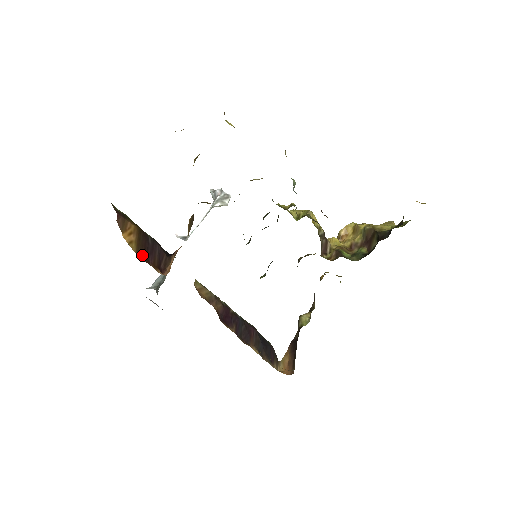
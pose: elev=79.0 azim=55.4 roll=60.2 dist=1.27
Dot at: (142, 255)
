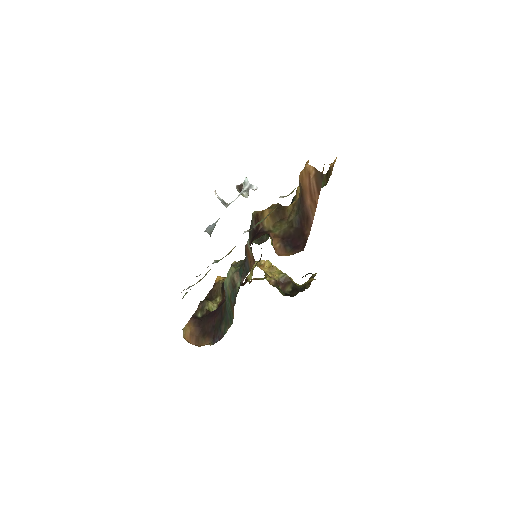
Dot at: occluded
